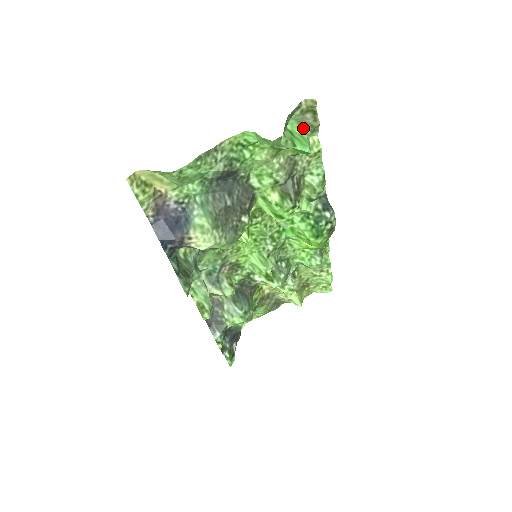
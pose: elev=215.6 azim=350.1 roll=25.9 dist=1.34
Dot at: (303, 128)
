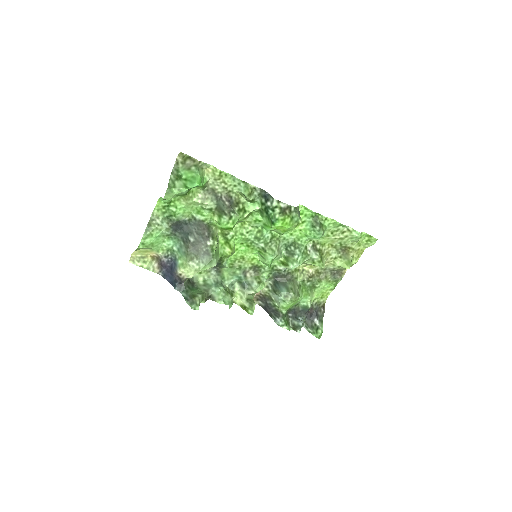
Dot at: (192, 171)
